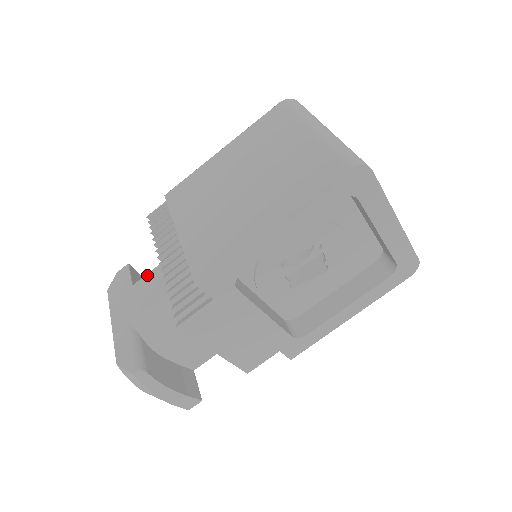
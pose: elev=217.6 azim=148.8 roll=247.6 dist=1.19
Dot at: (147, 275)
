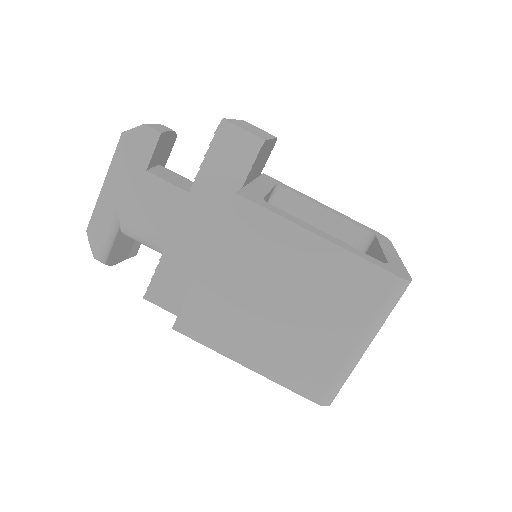
Dot at: (165, 183)
